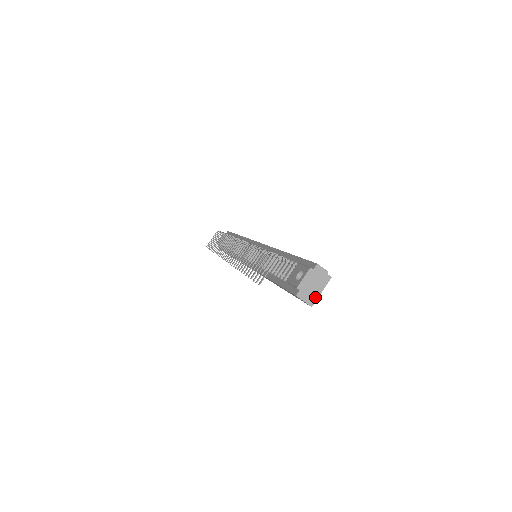
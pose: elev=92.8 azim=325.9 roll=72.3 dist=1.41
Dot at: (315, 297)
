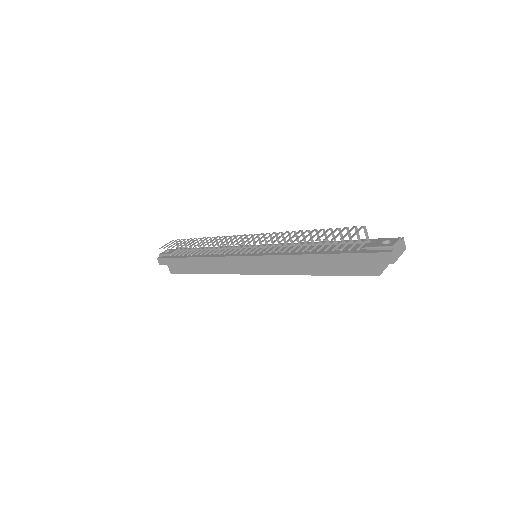
Dot at: (382, 270)
